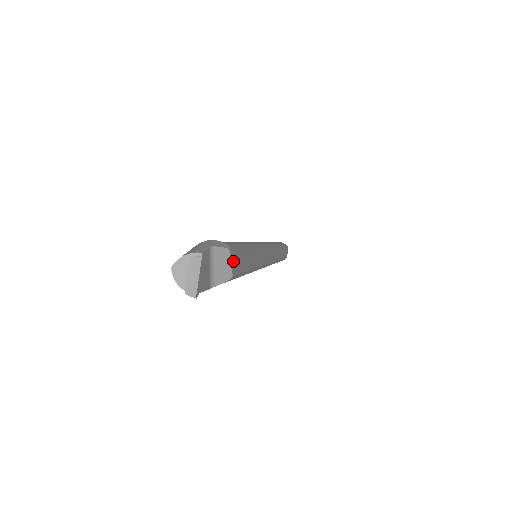
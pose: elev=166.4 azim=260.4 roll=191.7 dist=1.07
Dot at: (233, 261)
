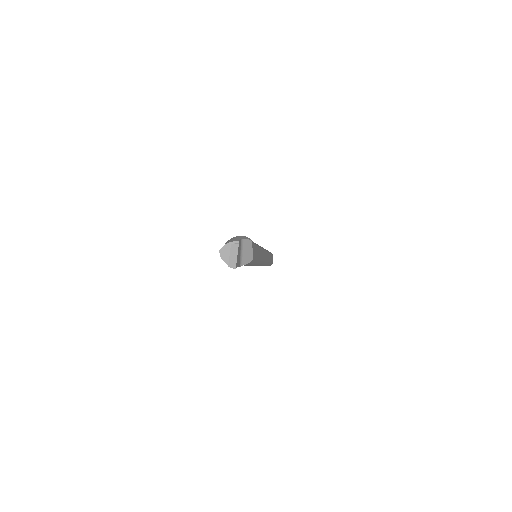
Dot at: (253, 250)
